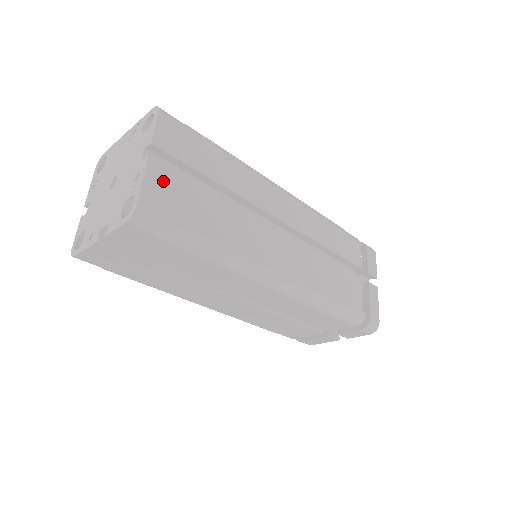
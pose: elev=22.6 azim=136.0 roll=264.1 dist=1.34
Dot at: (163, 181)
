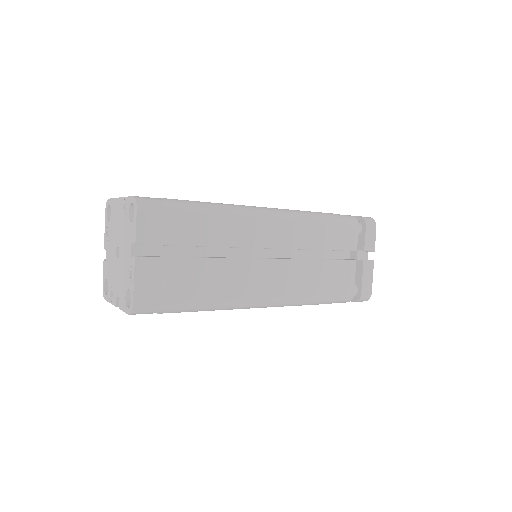
Dot at: (151, 274)
